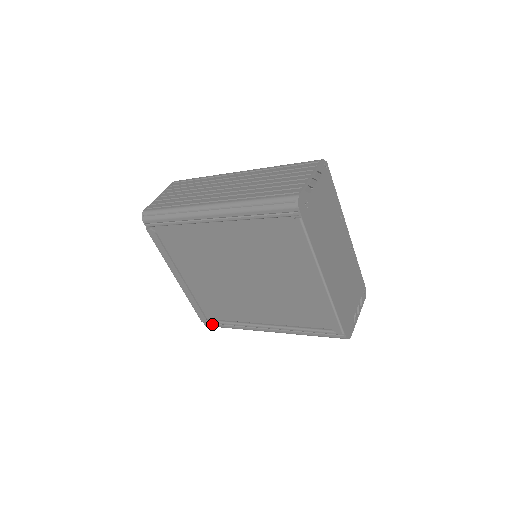
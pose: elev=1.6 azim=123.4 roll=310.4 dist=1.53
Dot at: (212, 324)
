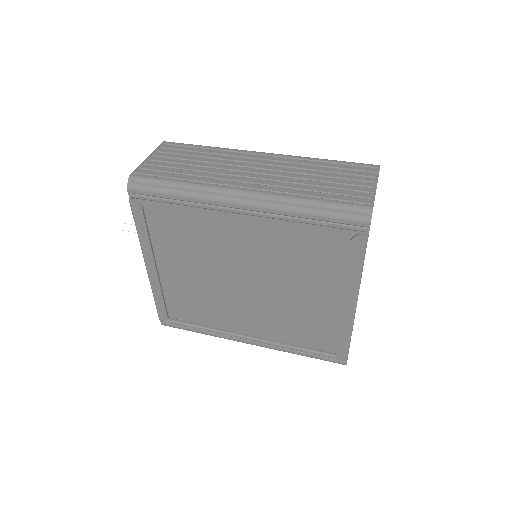
Dot at: (173, 324)
